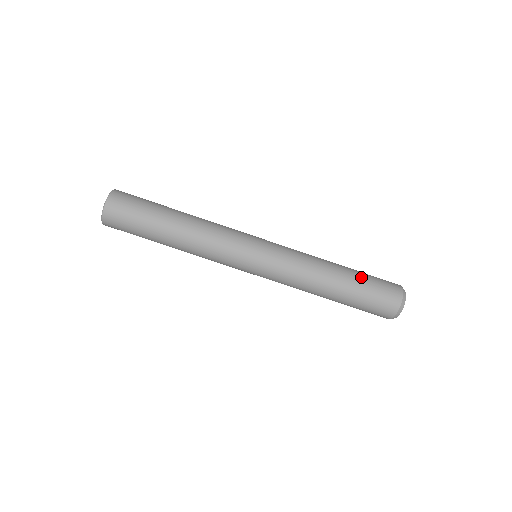
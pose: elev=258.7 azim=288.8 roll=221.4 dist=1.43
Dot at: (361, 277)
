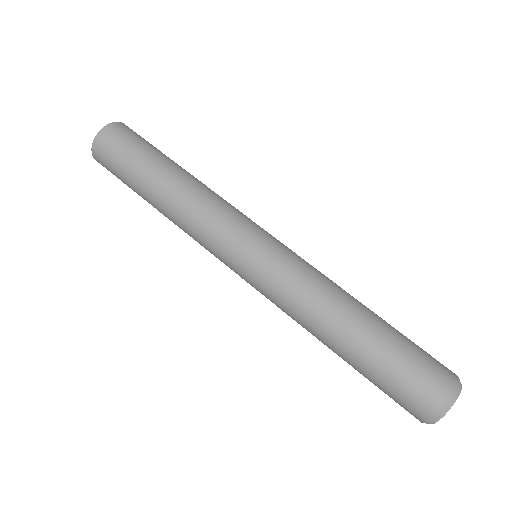
Dot at: occluded
